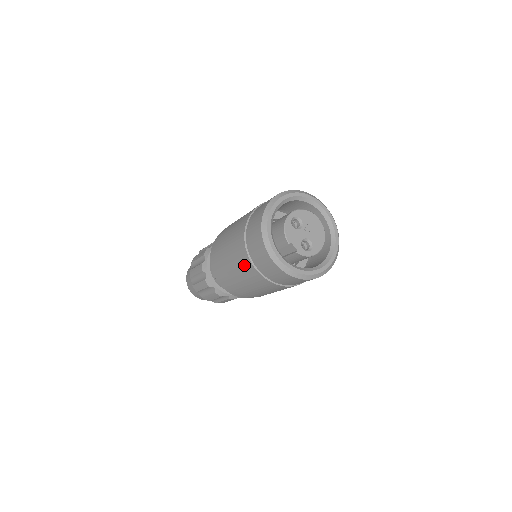
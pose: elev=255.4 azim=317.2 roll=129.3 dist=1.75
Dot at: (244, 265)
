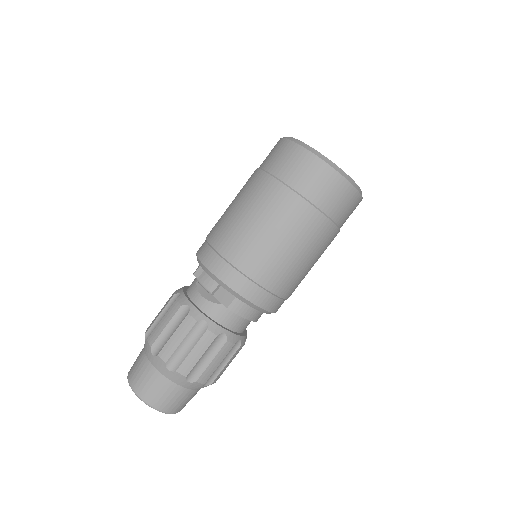
Dot at: (255, 187)
